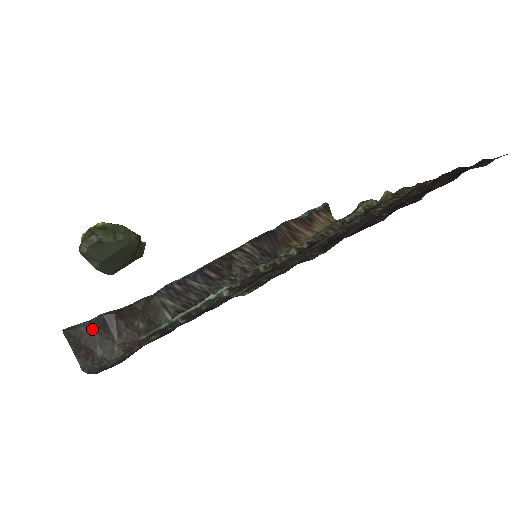
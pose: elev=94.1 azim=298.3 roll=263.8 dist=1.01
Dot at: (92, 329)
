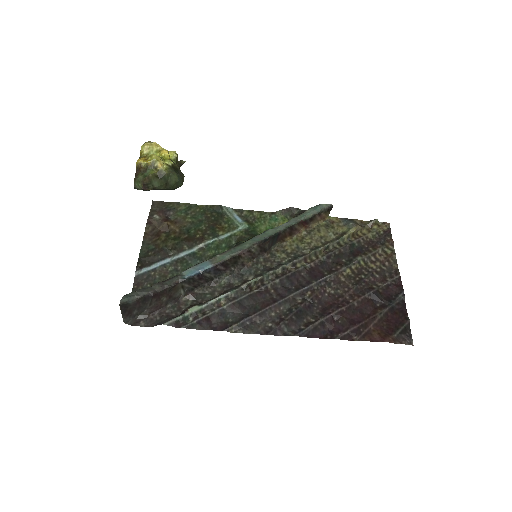
Dot at: (136, 303)
